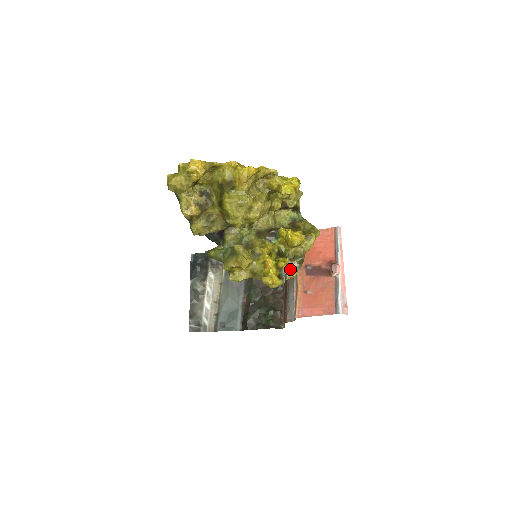
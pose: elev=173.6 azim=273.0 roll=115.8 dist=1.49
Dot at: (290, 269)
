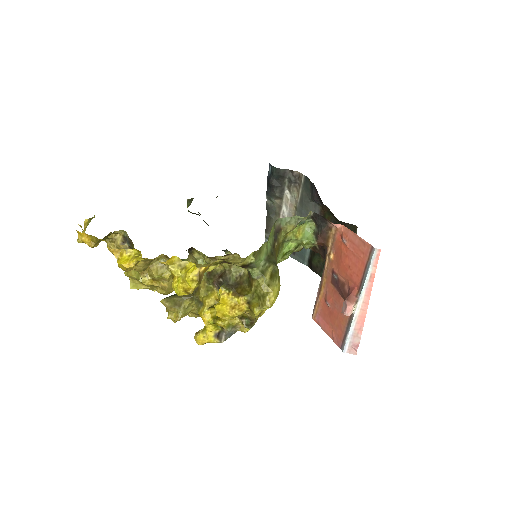
Dot at: (240, 324)
